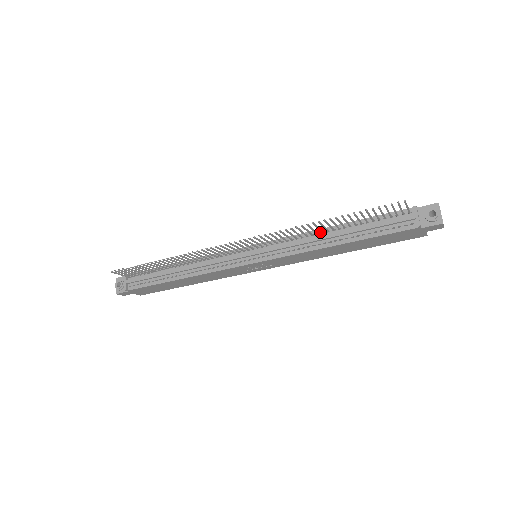
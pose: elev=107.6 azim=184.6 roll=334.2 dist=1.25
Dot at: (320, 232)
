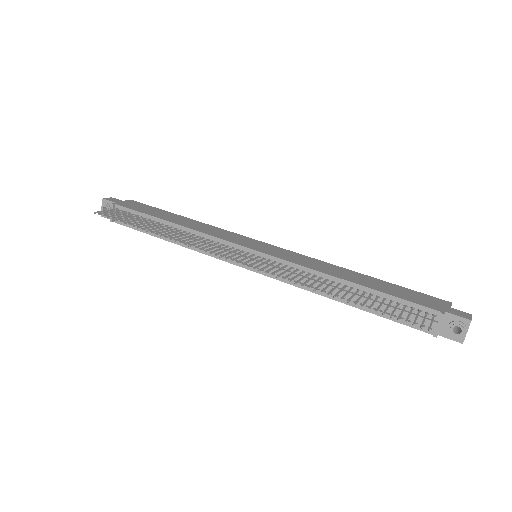
Dot at: (330, 279)
